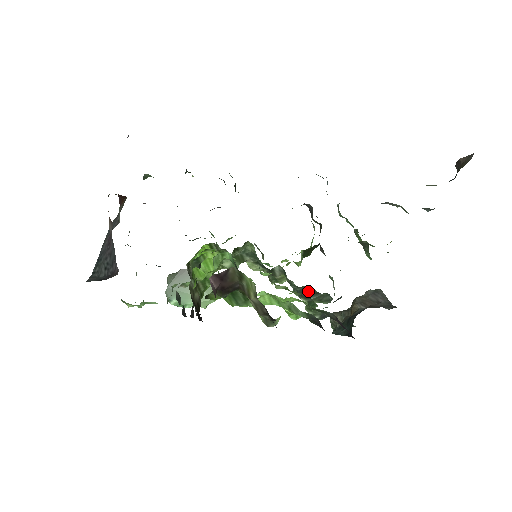
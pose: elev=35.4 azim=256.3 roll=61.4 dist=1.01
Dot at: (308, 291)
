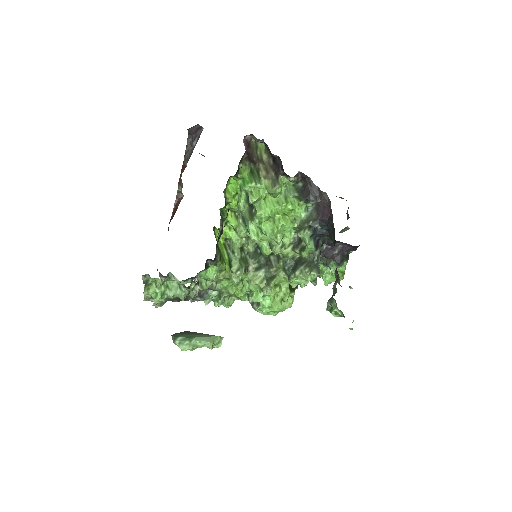
Dot at: (298, 262)
